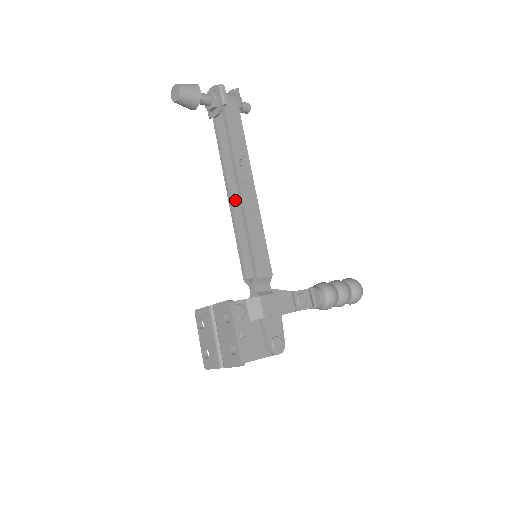
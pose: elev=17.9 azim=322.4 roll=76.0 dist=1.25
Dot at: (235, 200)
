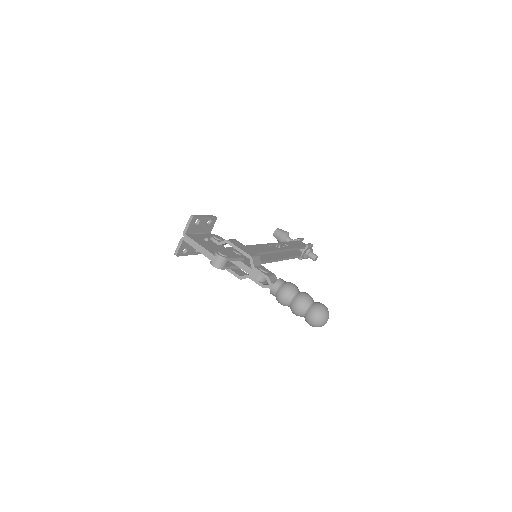
Dot at: (270, 255)
